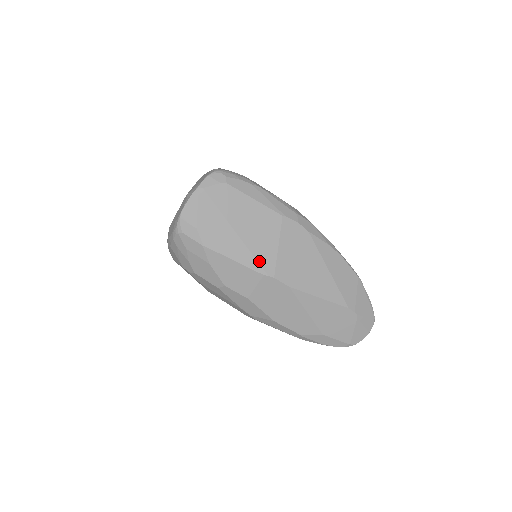
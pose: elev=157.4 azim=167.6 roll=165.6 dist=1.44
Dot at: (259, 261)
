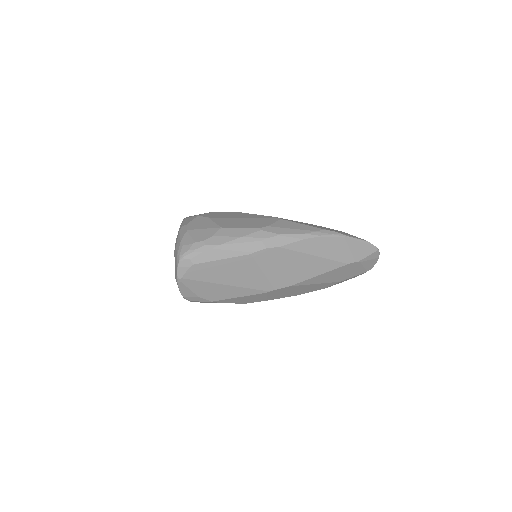
Dot at: (256, 288)
